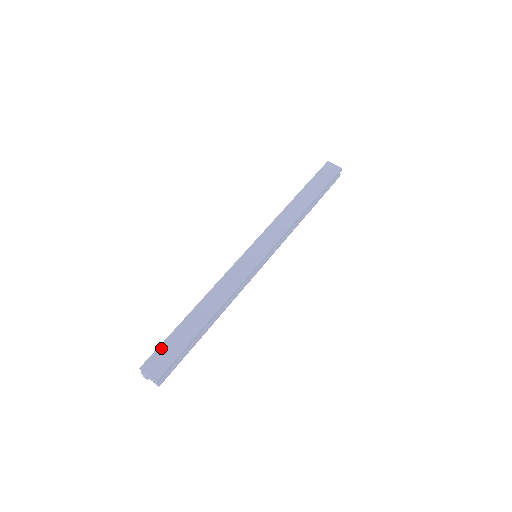
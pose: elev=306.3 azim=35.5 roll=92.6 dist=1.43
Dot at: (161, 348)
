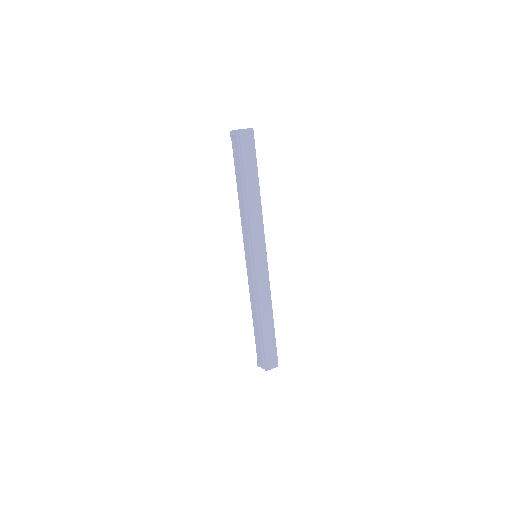
Dot at: (266, 354)
